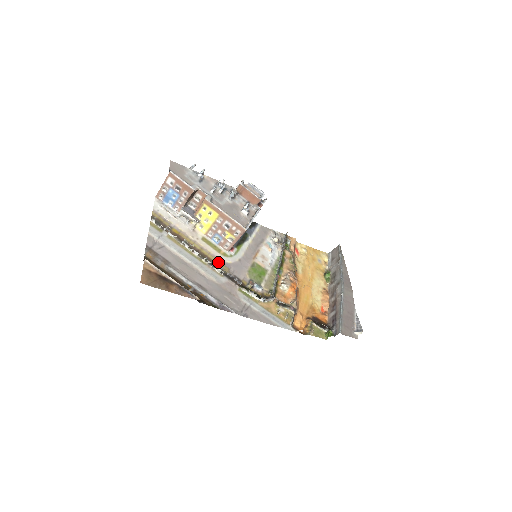
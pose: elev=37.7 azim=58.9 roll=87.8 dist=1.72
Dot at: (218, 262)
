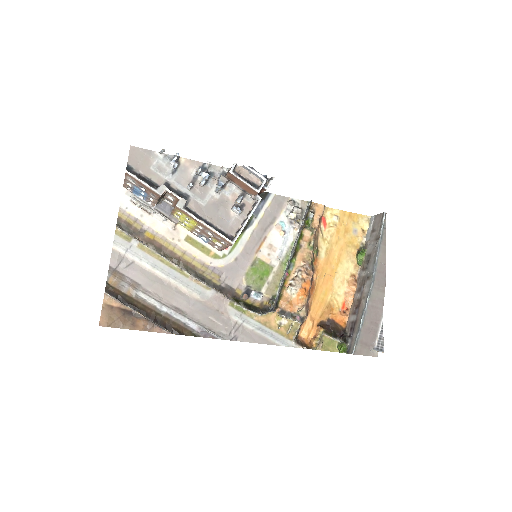
Dot at: (205, 269)
